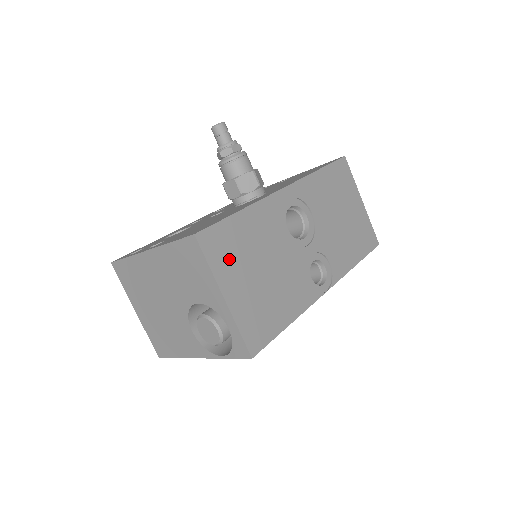
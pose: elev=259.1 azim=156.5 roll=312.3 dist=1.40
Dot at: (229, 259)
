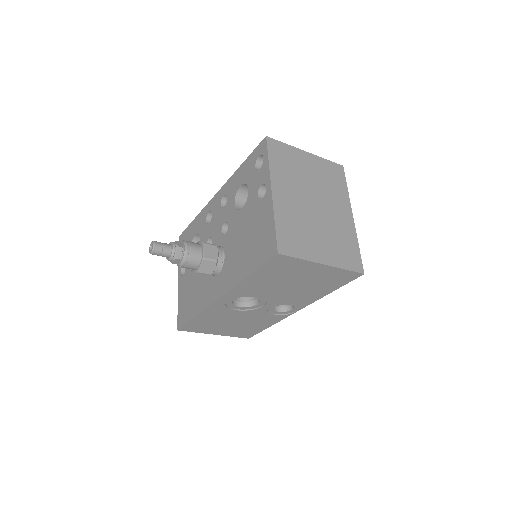
Dot at: (205, 328)
